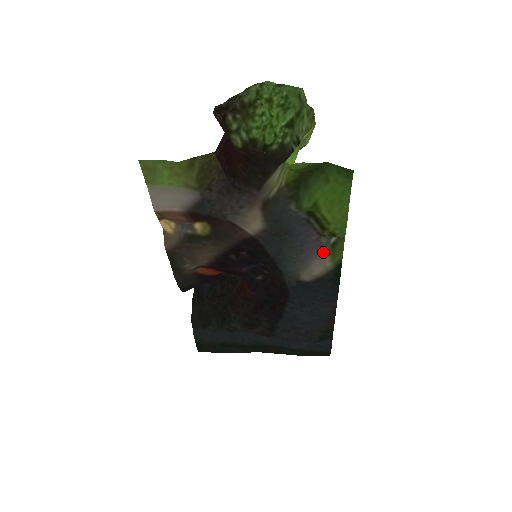
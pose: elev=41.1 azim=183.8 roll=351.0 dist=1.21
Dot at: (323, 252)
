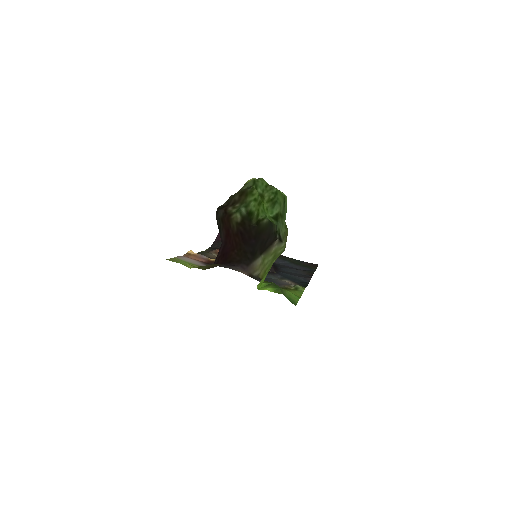
Dot at: occluded
